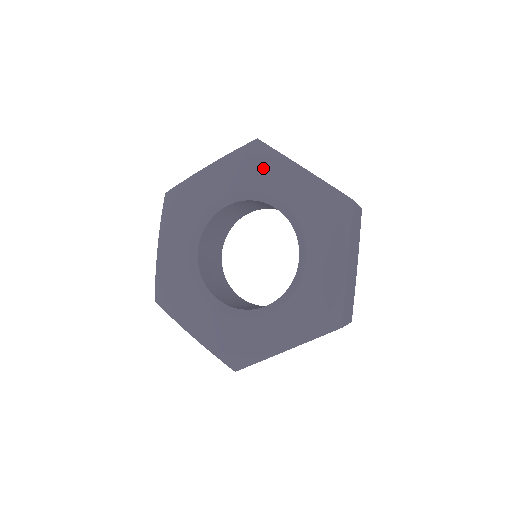
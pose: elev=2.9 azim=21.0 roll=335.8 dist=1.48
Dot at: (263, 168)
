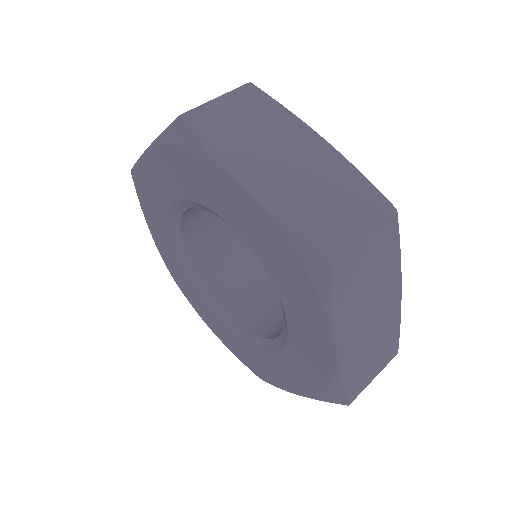
Dot at: (199, 174)
